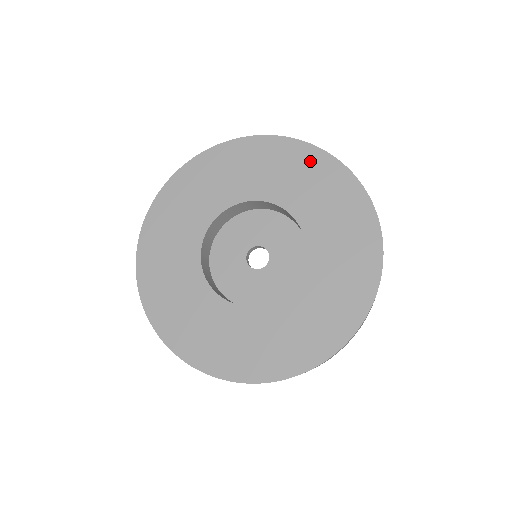
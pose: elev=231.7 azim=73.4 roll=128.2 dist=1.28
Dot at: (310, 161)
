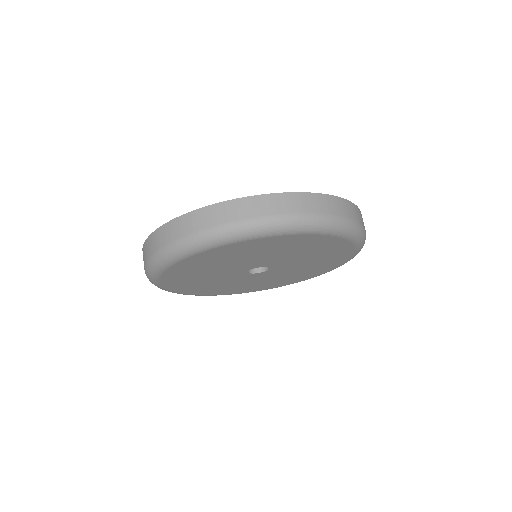
Dot at: occluded
